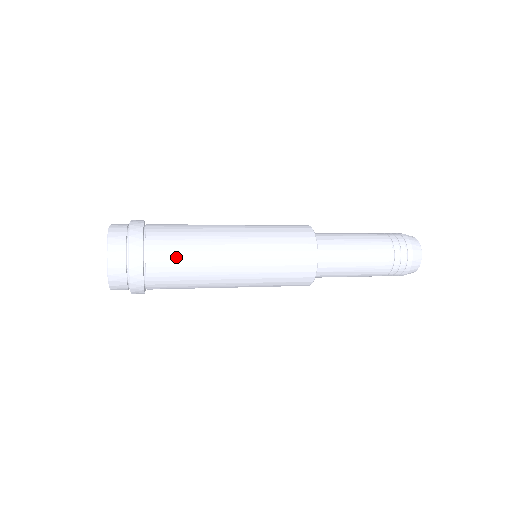
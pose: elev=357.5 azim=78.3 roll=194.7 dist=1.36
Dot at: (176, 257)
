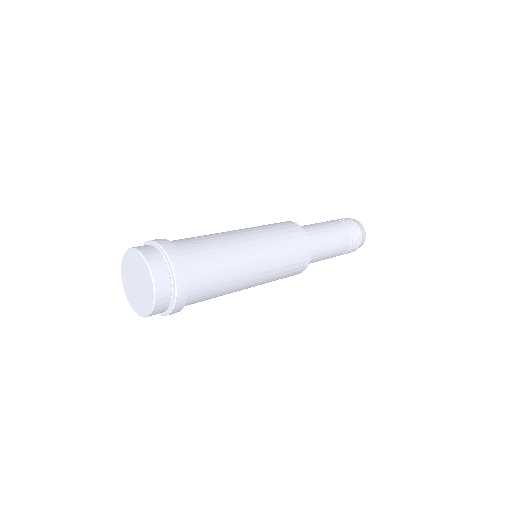
Dot at: (210, 261)
